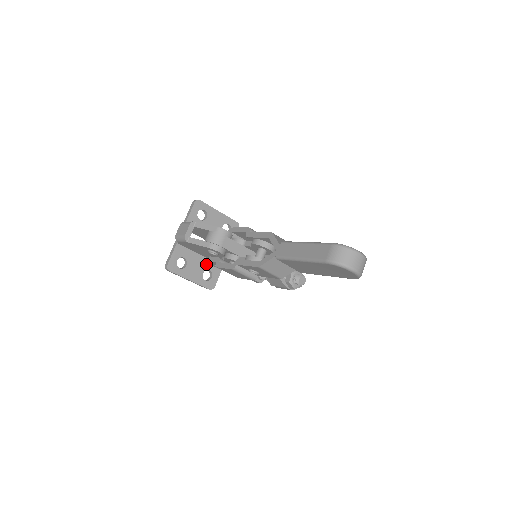
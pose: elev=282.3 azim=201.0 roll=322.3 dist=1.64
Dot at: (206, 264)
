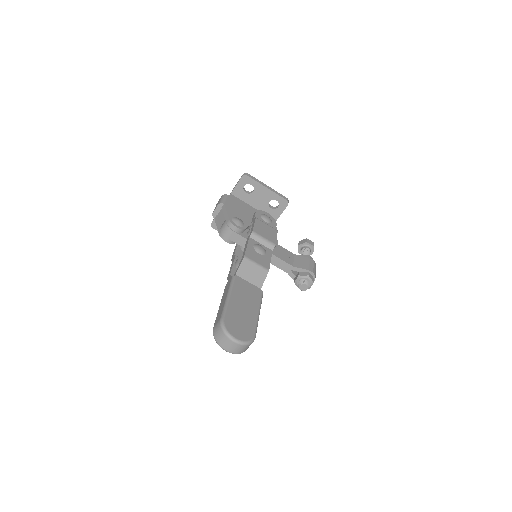
Dot at: occluded
